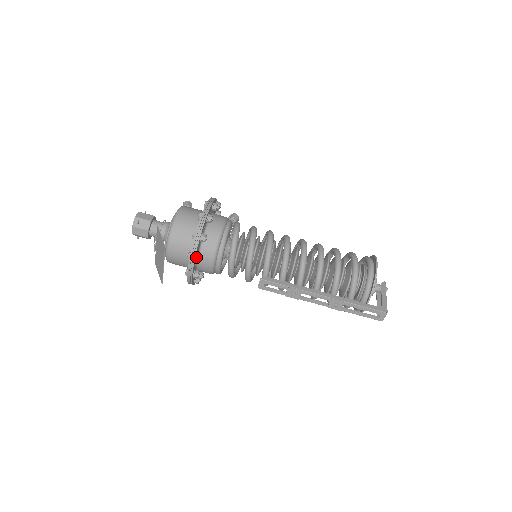
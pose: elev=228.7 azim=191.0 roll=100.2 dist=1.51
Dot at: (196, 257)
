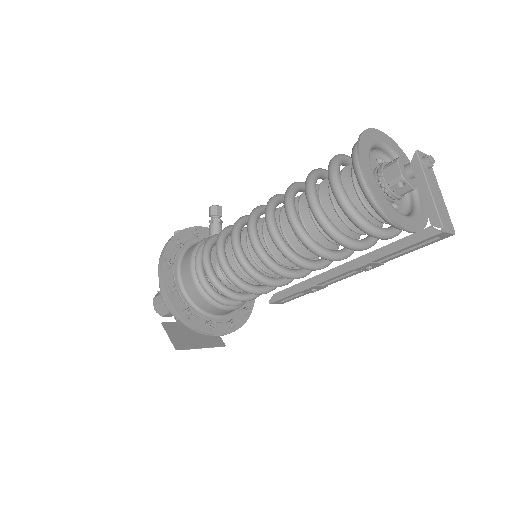
Dot at: (206, 329)
